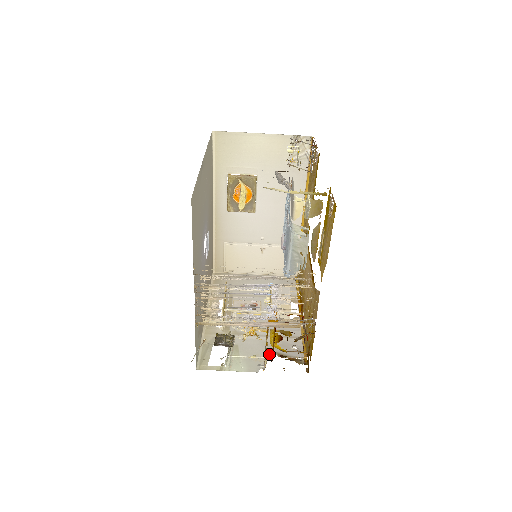
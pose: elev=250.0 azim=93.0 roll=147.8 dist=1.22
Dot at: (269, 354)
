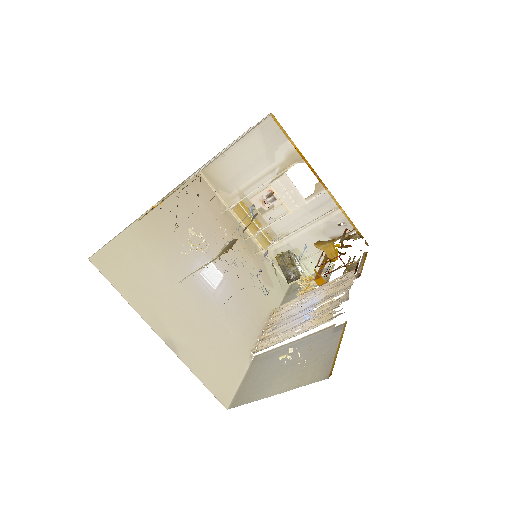
Dot at: occluded
